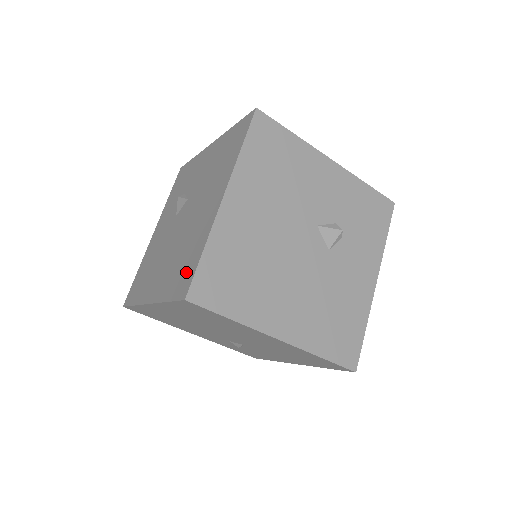
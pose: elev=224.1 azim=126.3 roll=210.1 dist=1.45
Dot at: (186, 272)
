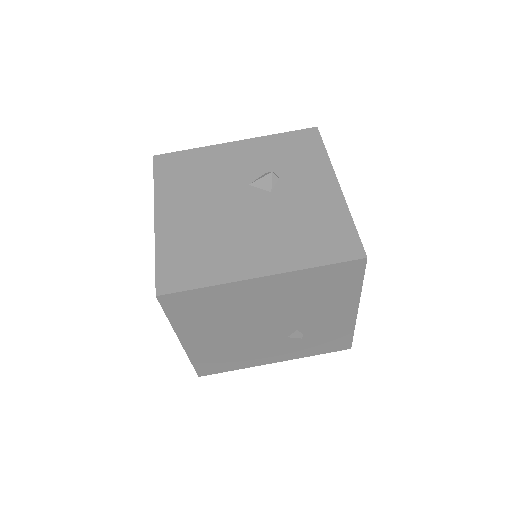
Dot at: occluded
